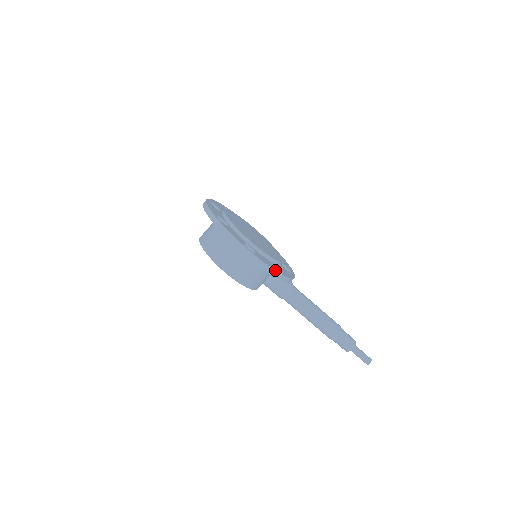
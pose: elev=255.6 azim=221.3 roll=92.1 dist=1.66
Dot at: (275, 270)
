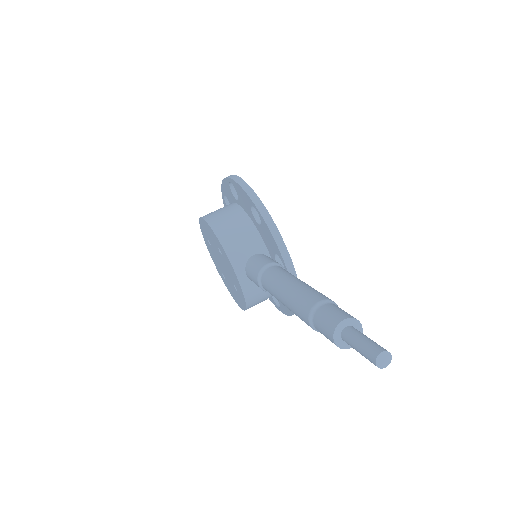
Dot at: (253, 191)
